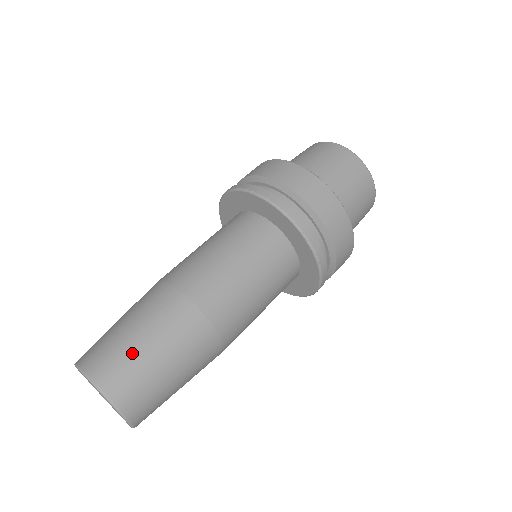
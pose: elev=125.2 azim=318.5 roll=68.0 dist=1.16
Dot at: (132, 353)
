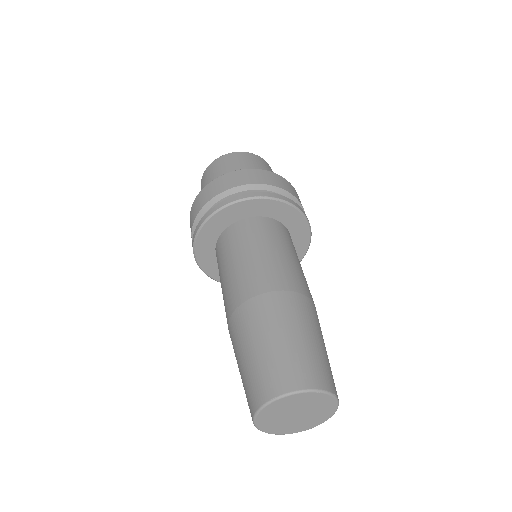
Dot at: (312, 351)
